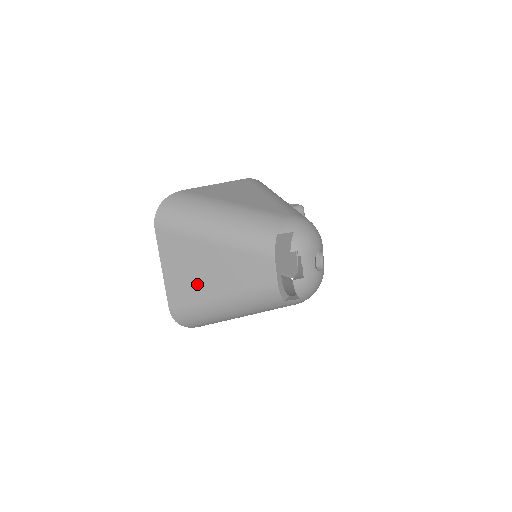
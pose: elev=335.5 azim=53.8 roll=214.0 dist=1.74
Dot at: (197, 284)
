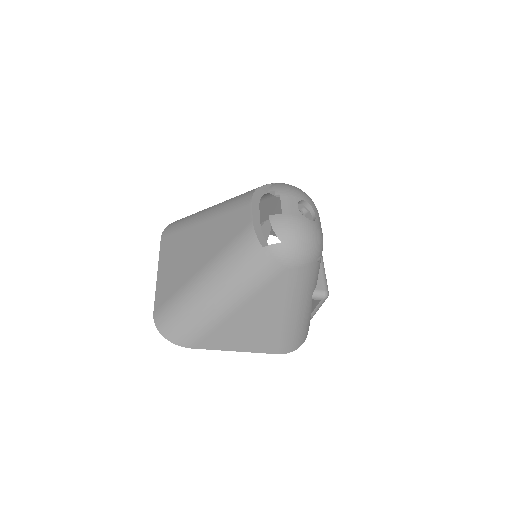
Dot at: (183, 269)
